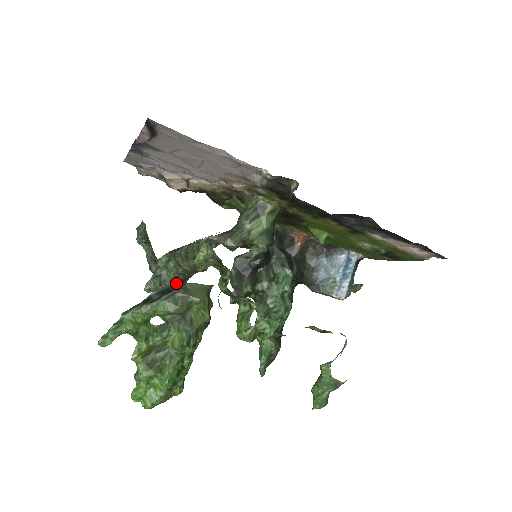
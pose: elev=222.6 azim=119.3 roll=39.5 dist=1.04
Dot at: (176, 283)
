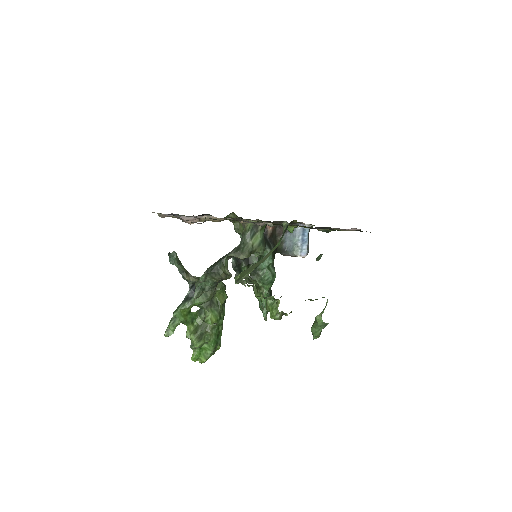
Dot at: (212, 288)
